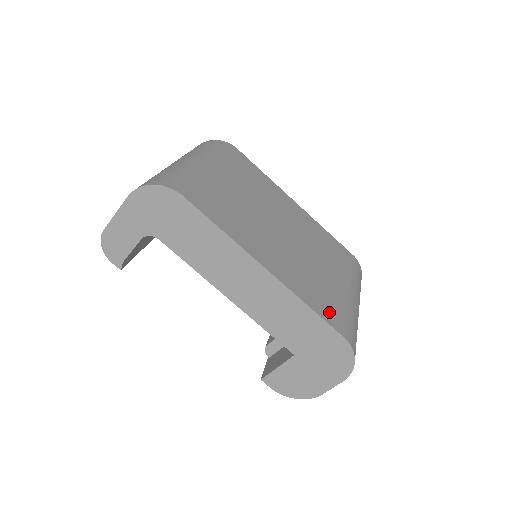
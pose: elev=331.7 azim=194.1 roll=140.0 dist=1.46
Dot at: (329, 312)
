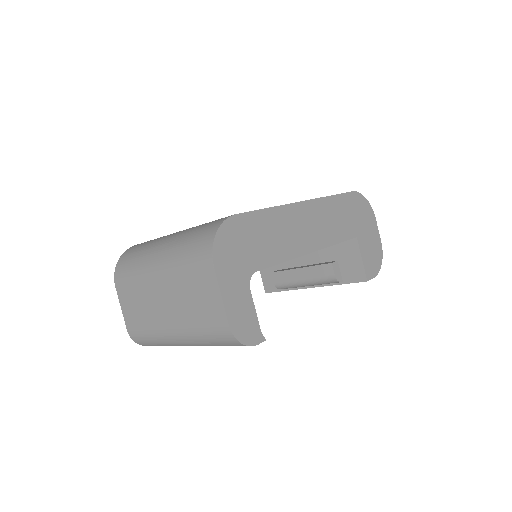
Dot at: occluded
